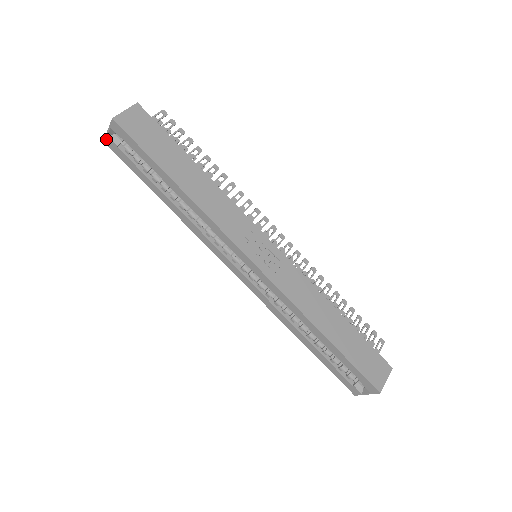
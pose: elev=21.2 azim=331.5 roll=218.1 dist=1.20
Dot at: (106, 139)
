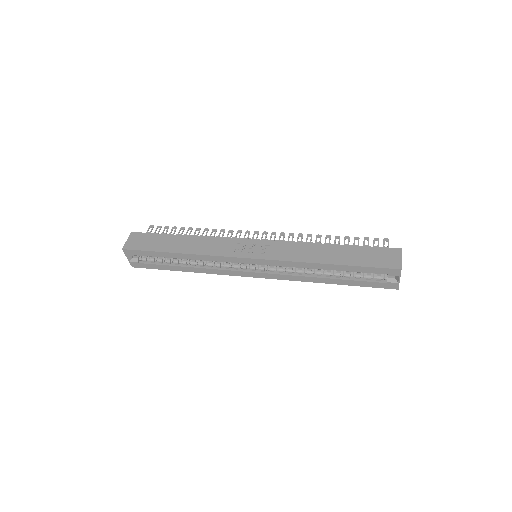
Dot at: (131, 264)
